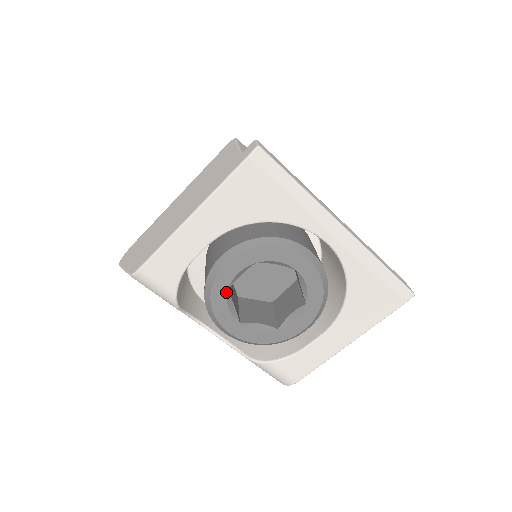
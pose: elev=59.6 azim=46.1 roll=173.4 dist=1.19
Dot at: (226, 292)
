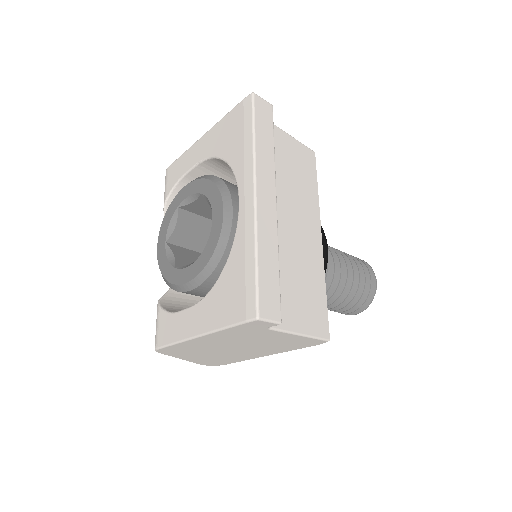
Dot at: (177, 208)
